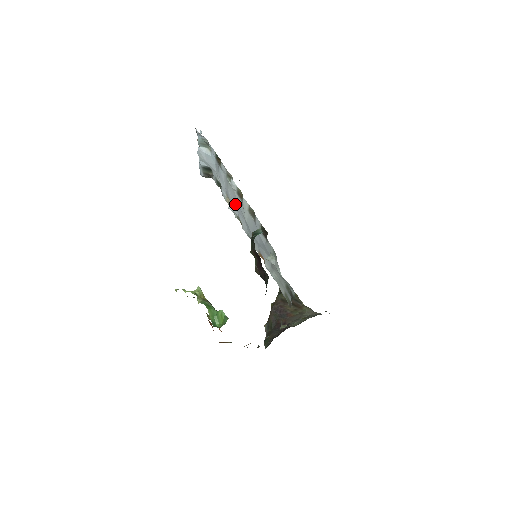
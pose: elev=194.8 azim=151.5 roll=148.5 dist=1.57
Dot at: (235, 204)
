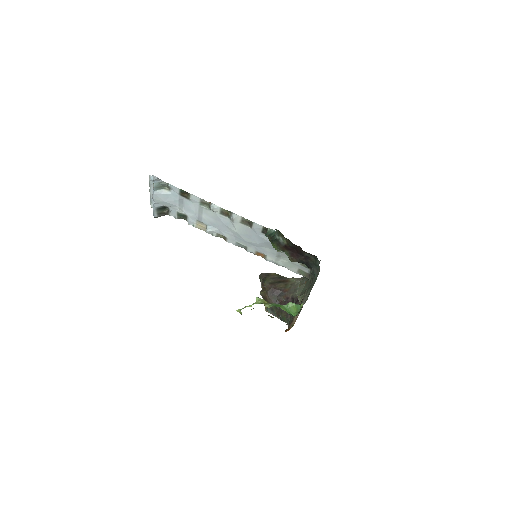
Dot at: (215, 224)
